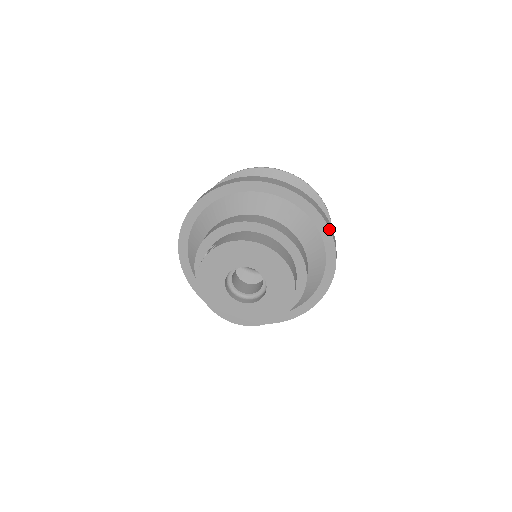
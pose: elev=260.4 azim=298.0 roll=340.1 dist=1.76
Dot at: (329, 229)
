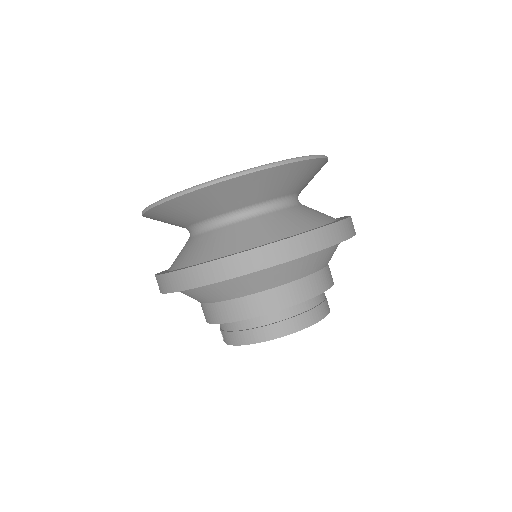
Dot at: (306, 255)
